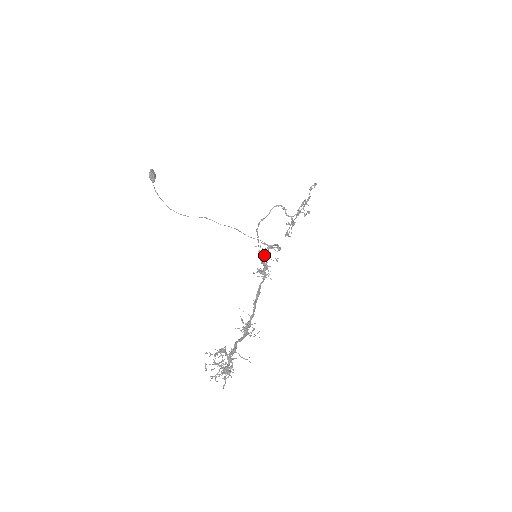
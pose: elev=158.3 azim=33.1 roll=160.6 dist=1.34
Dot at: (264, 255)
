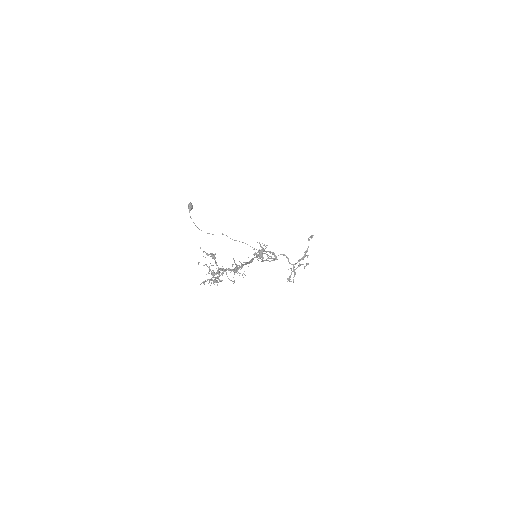
Dot at: (261, 249)
